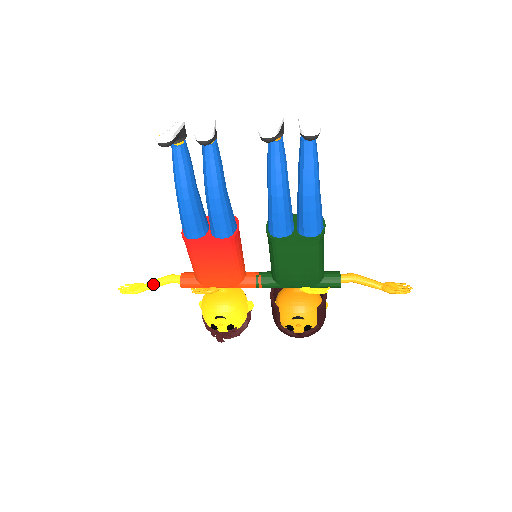
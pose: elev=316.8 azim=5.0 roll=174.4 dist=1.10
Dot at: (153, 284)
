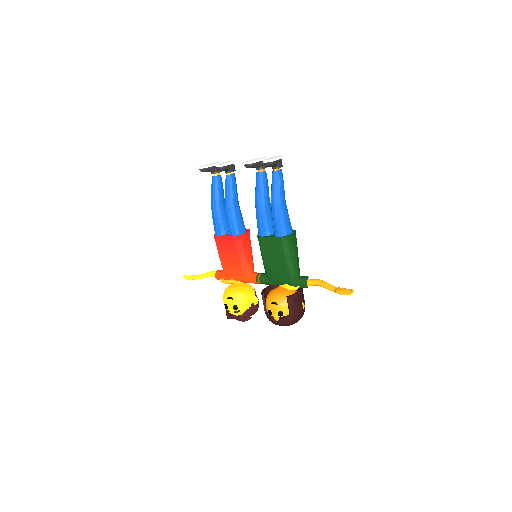
Dot at: (202, 275)
